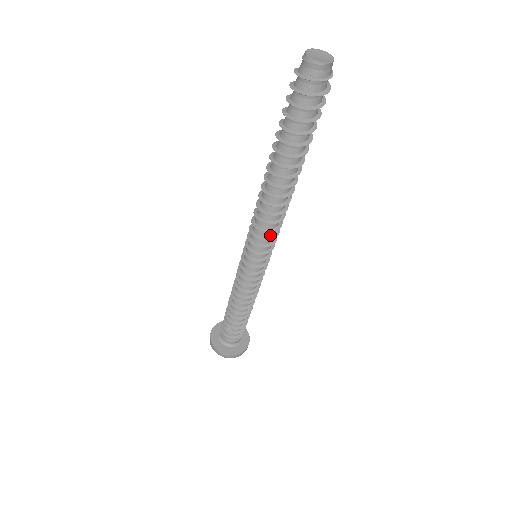
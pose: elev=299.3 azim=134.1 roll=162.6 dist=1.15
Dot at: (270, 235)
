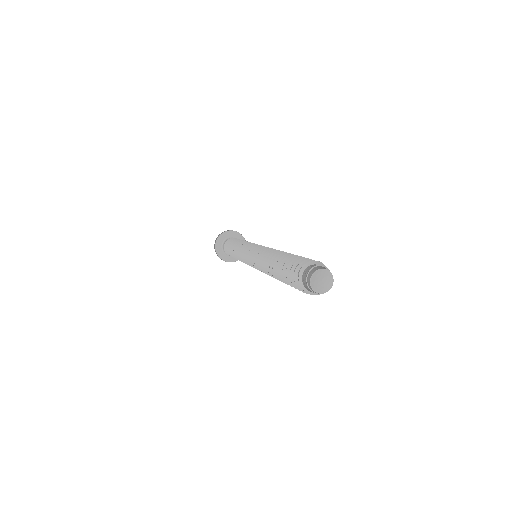
Dot at: occluded
